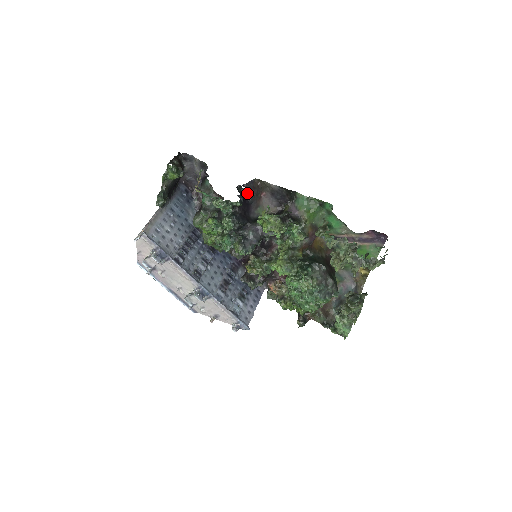
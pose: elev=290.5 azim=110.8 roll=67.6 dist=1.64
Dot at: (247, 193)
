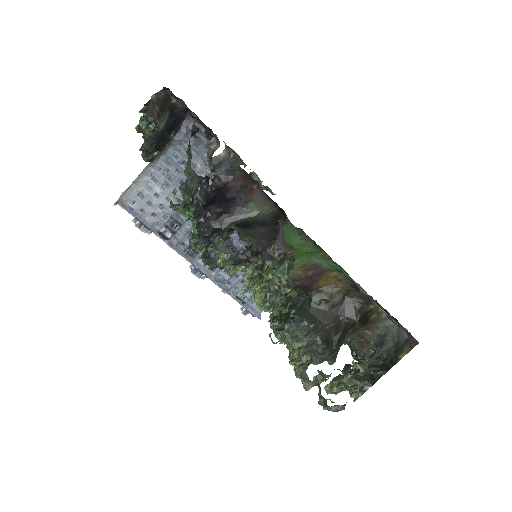
Dot at: (220, 188)
